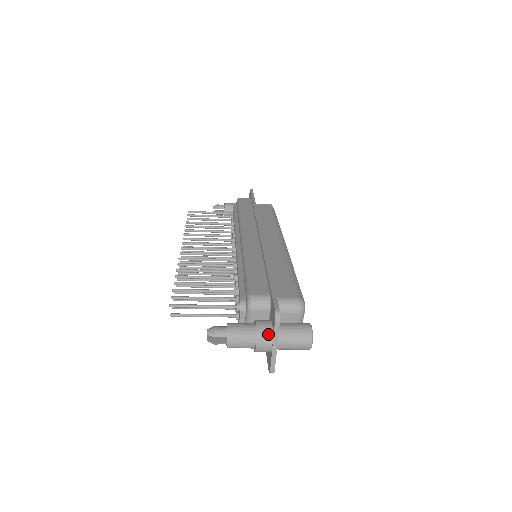
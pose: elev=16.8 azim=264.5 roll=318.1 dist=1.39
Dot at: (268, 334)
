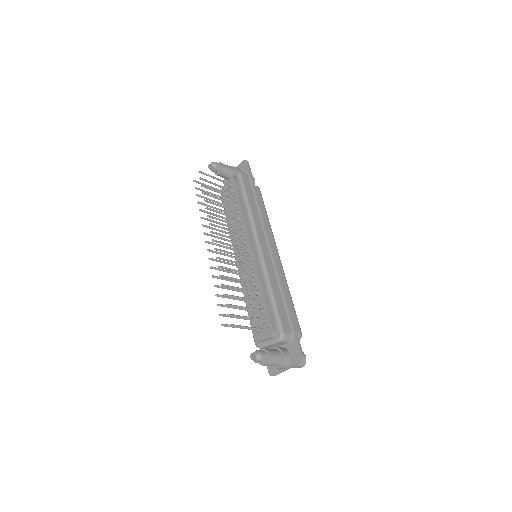
Dot at: (288, 363)
